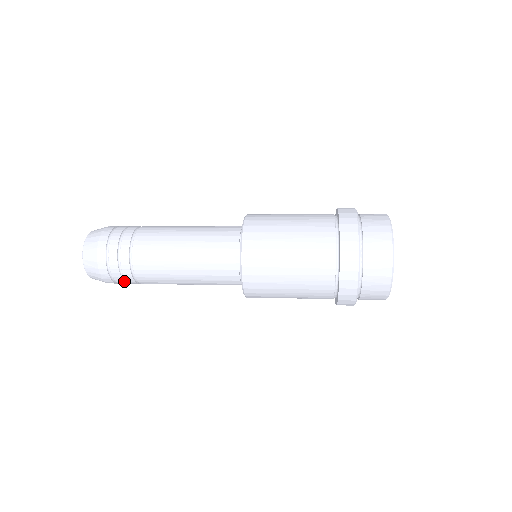
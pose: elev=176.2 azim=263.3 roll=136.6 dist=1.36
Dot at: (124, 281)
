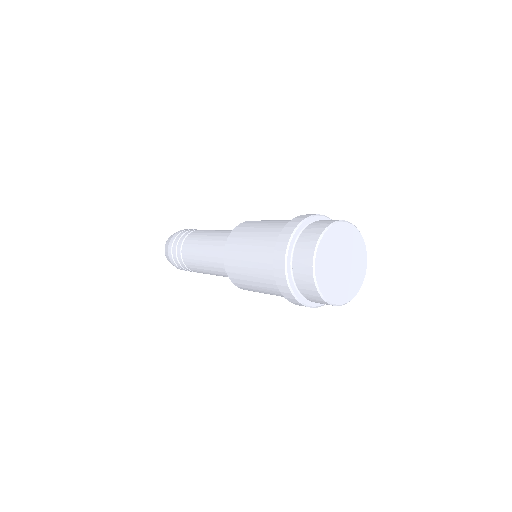
Dot at: occluded
